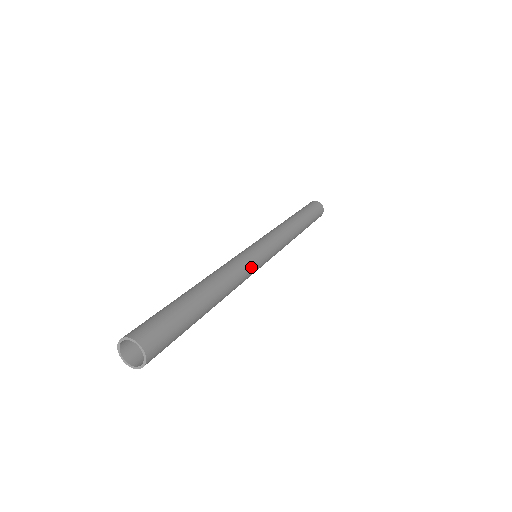
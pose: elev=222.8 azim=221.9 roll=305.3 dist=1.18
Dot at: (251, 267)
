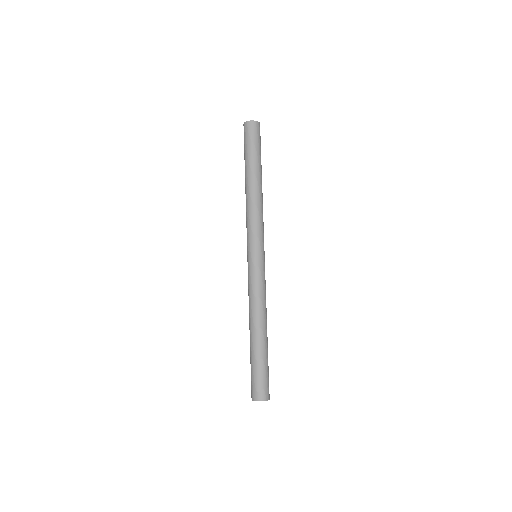
Dot at: (265, 281)
